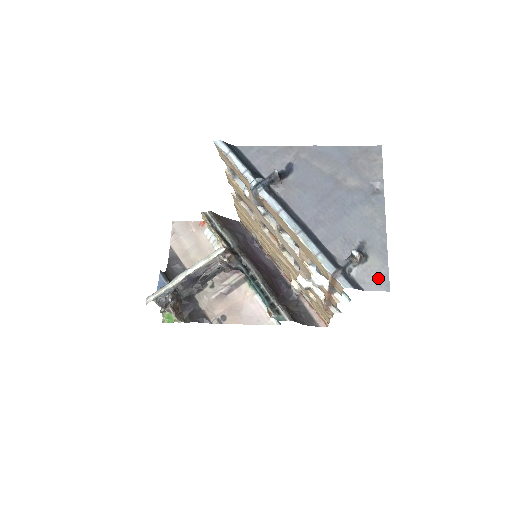
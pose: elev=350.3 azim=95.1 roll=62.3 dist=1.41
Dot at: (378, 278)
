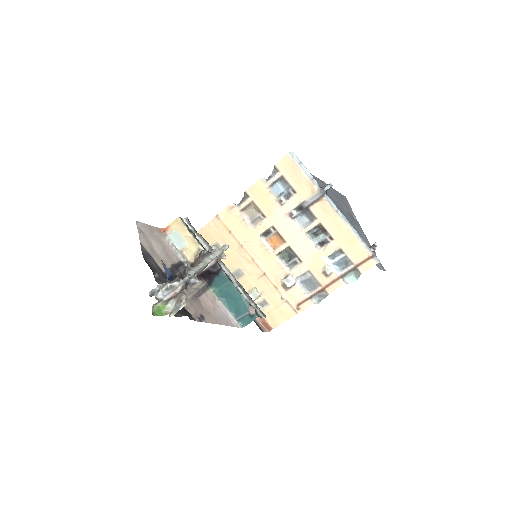
Dot at: (379, 264)
